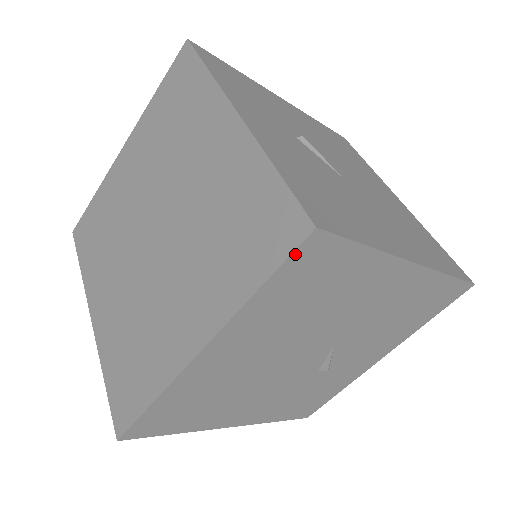
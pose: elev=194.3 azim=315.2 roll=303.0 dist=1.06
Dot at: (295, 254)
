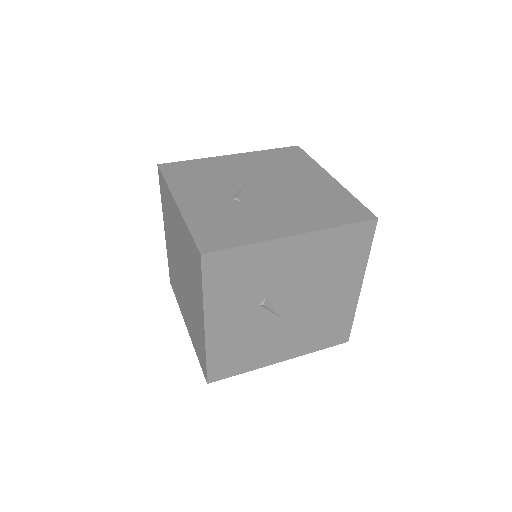
Dot at: occluded
